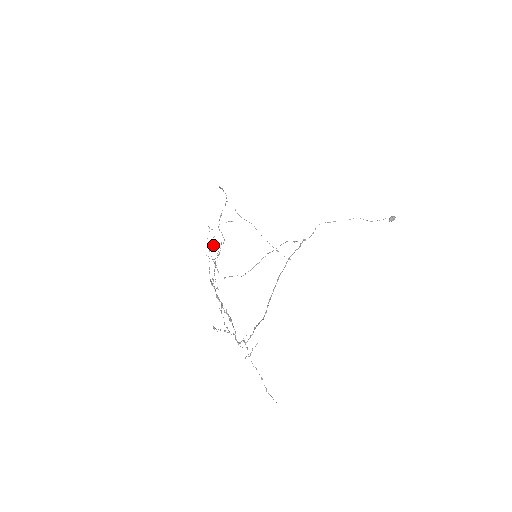
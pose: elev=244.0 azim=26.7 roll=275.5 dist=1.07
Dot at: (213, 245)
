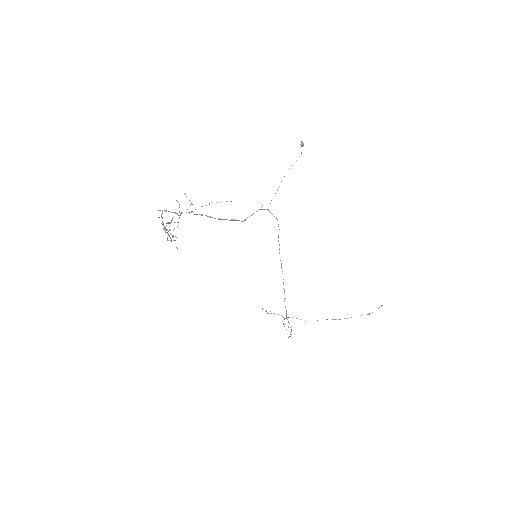
Dot at: occluded
